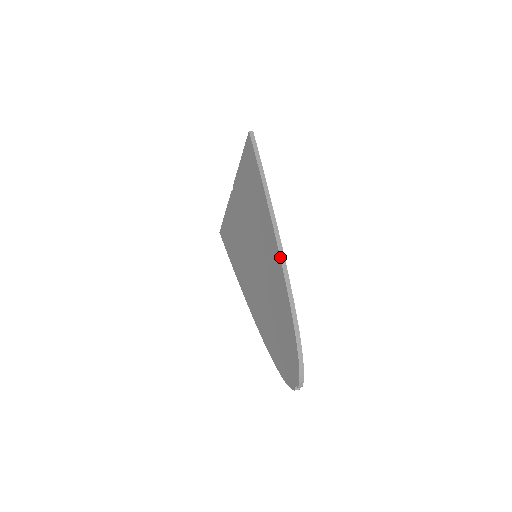
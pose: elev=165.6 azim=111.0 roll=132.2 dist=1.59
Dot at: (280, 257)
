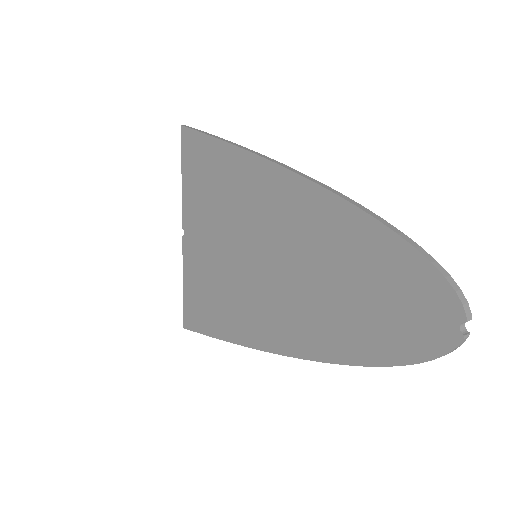
Dot at: (298, 174)
